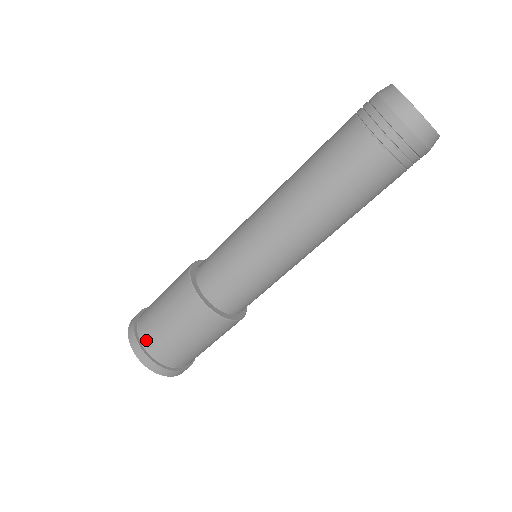
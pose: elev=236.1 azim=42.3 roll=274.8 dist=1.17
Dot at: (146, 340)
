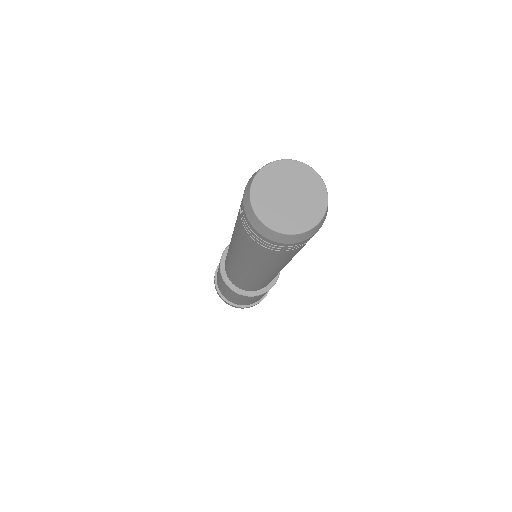
Dot at: occluded
